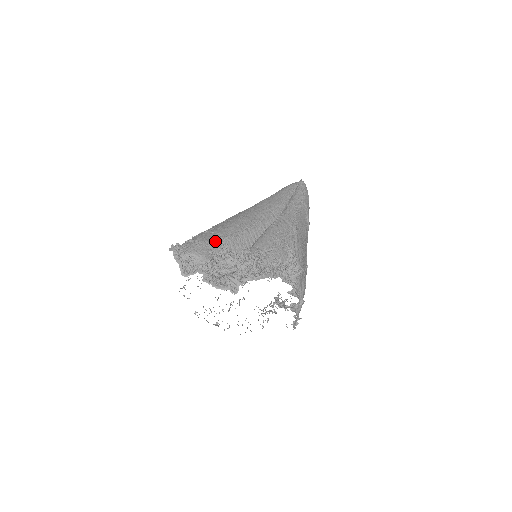
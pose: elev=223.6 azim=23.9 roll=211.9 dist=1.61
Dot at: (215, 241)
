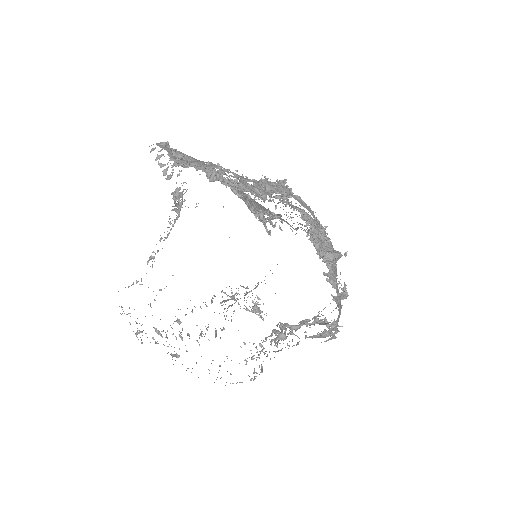
Dot at: occluded
